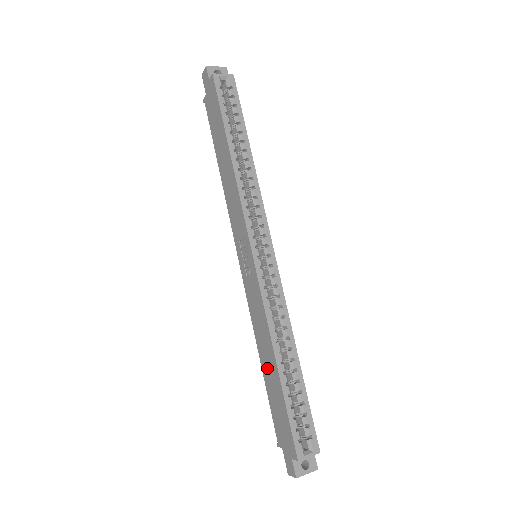
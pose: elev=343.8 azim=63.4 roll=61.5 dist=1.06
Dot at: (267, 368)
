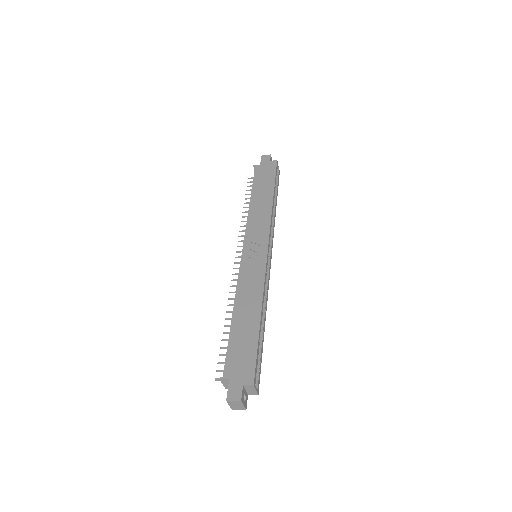
Dot at: (242, 319)
